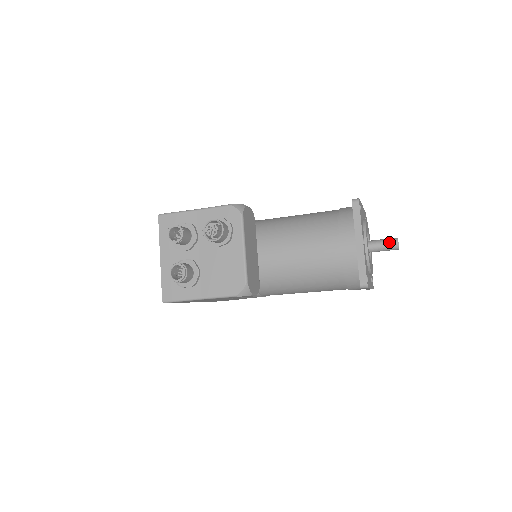
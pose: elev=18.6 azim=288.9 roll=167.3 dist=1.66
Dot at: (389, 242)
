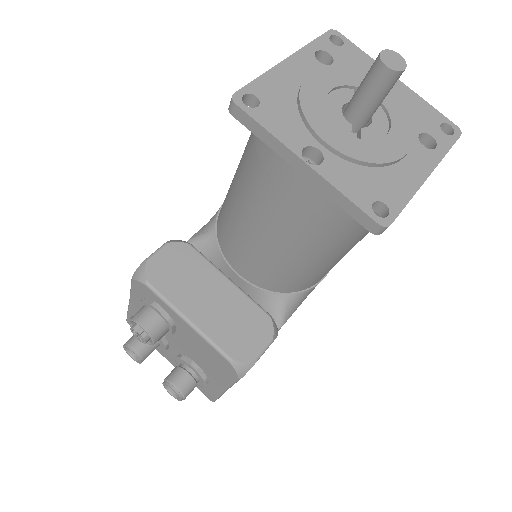
Dot at: (371, 81)
